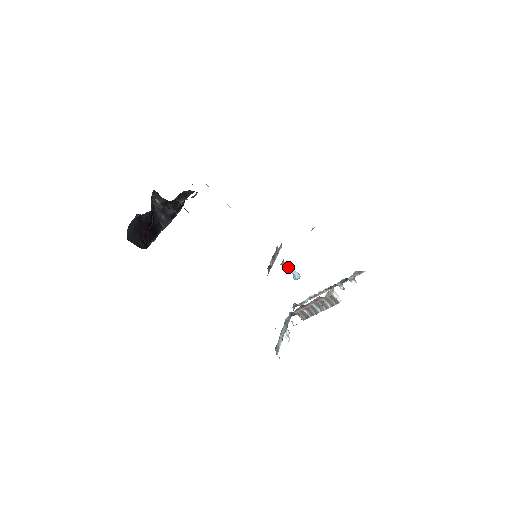
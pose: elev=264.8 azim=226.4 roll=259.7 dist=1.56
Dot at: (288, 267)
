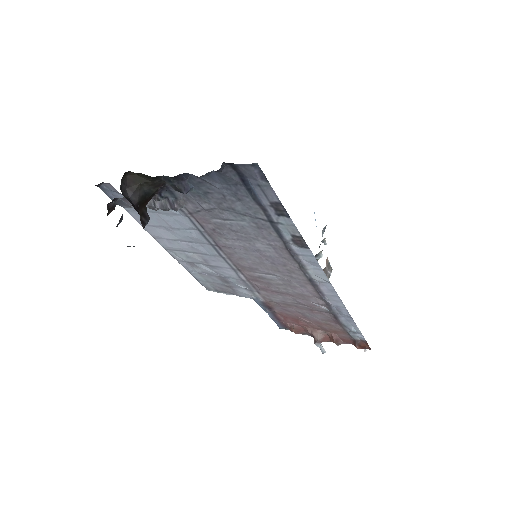
Dot at: occluded
